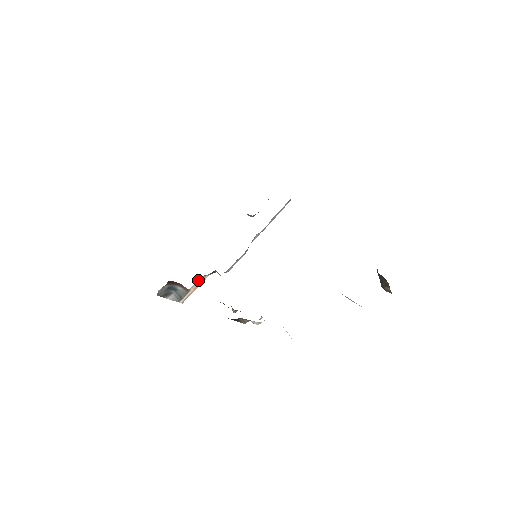
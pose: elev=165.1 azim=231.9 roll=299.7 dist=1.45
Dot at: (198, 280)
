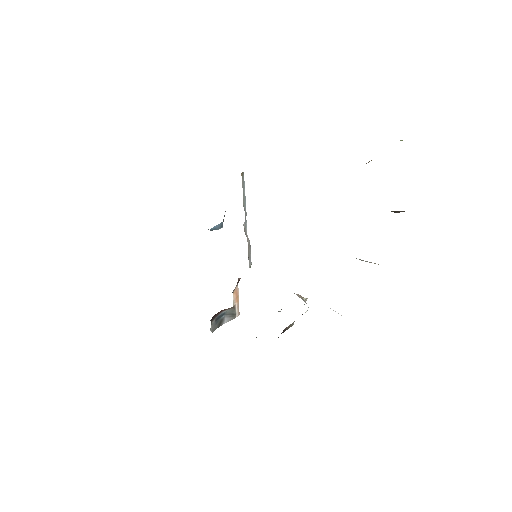
Dot at: (233, 296)
